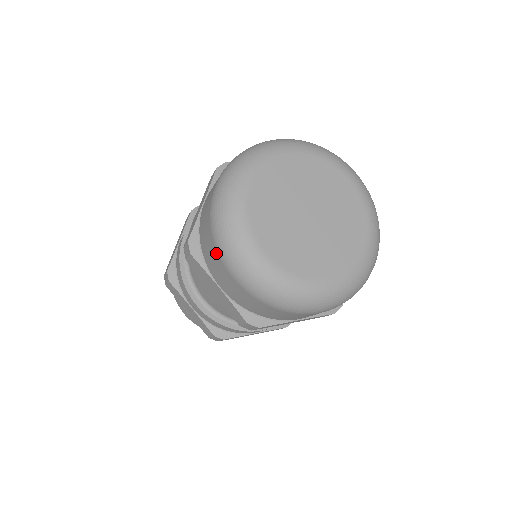
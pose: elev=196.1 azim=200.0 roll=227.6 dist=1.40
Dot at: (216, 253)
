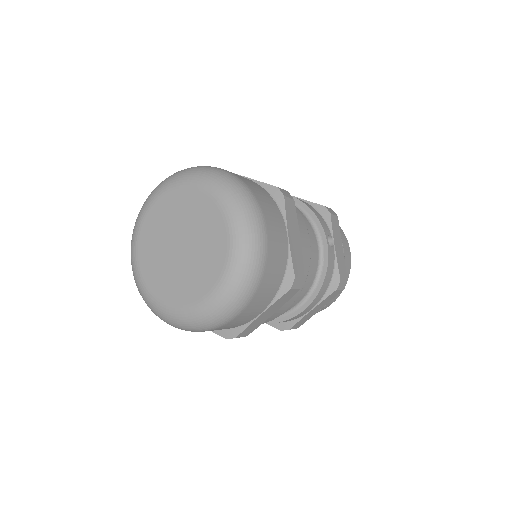
Dot at: occluded
